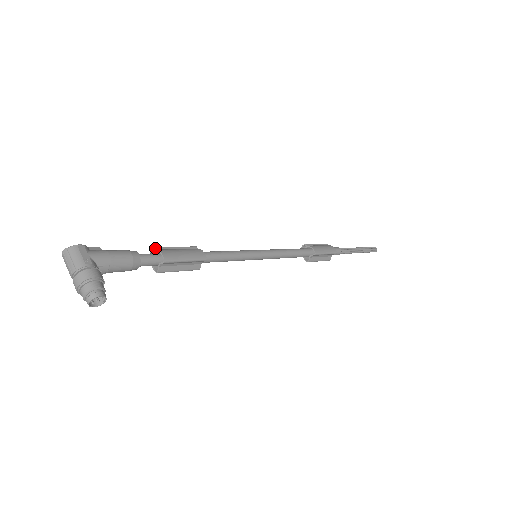
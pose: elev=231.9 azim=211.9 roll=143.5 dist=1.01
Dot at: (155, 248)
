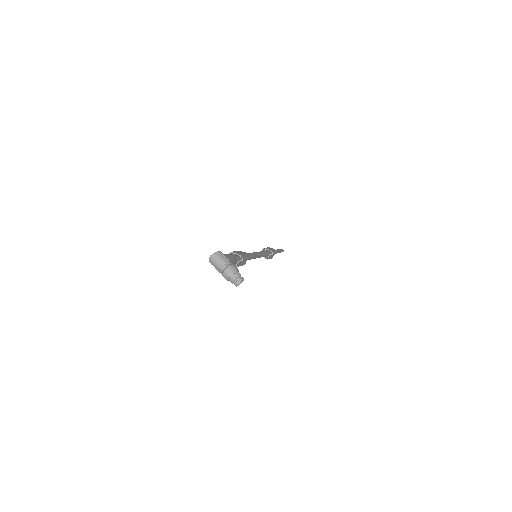
Dot at: (233, 252)
